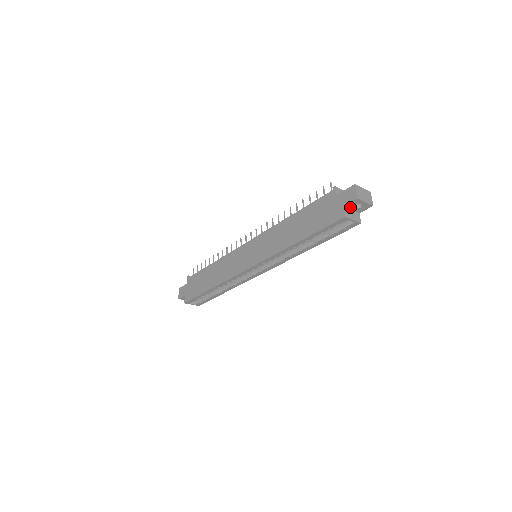
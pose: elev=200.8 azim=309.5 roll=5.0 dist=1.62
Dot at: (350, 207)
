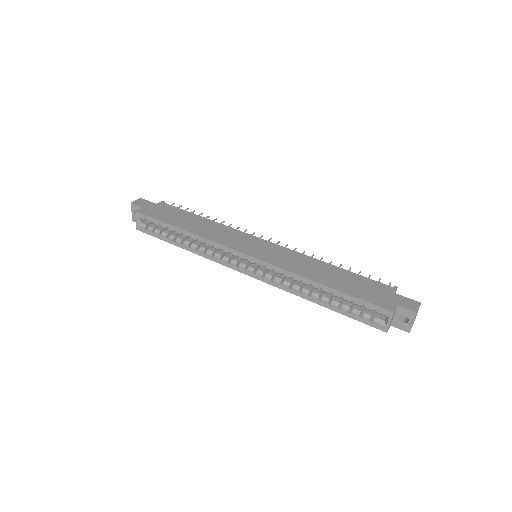
Dot at: (398, 312)
